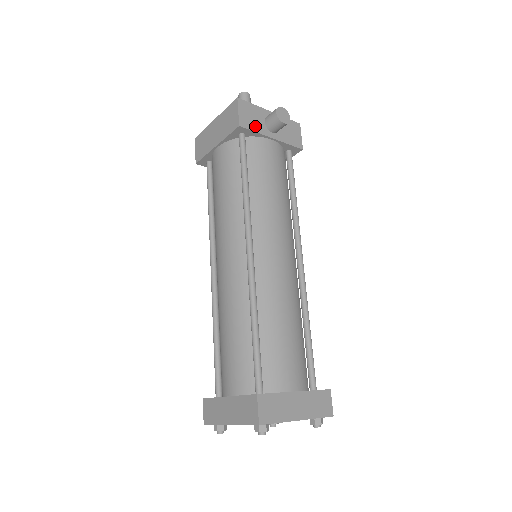
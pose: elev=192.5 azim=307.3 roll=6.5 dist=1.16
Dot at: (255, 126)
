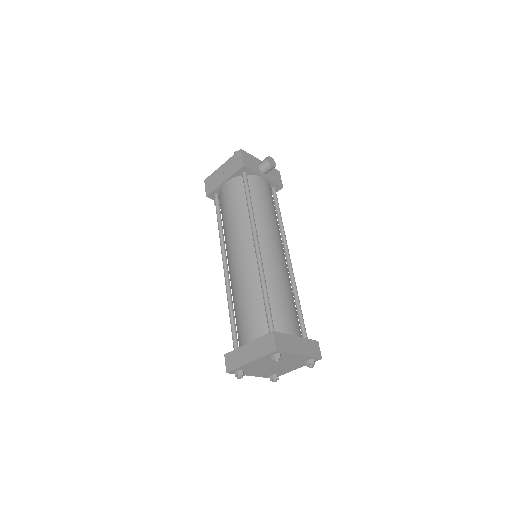
Dot at: (253, 168)
